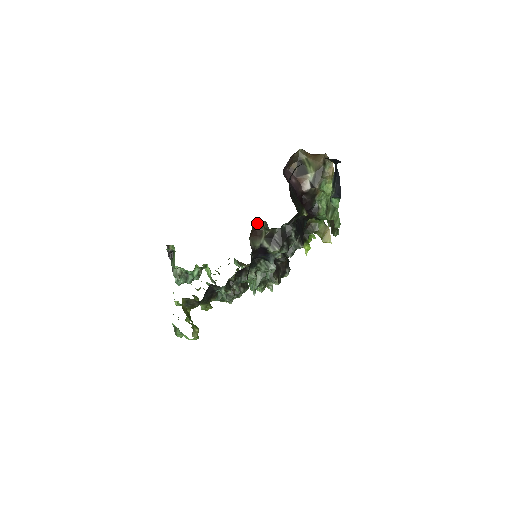
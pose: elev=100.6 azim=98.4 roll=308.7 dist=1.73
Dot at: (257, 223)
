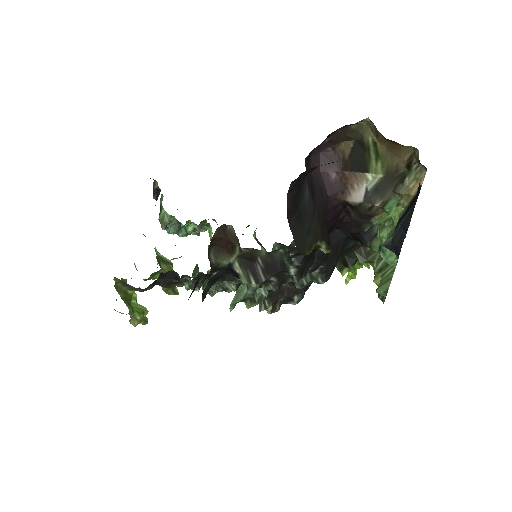
Dot at: (229, 229)
